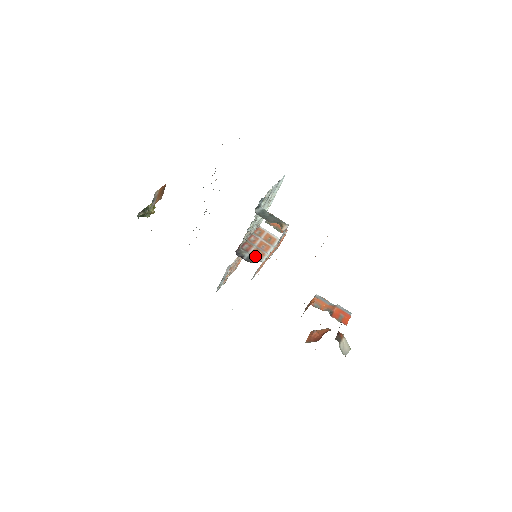
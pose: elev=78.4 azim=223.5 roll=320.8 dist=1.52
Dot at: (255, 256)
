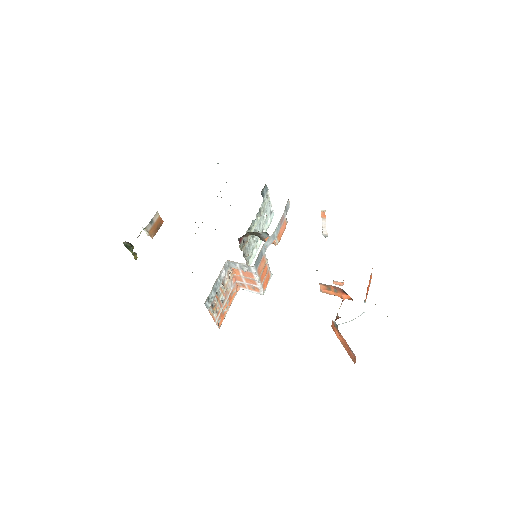
Dot at: occluded
